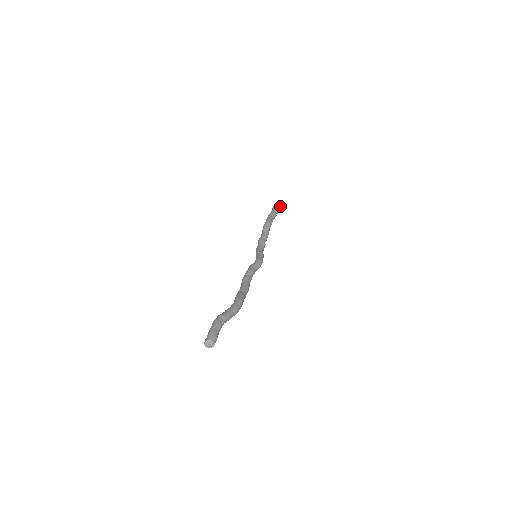
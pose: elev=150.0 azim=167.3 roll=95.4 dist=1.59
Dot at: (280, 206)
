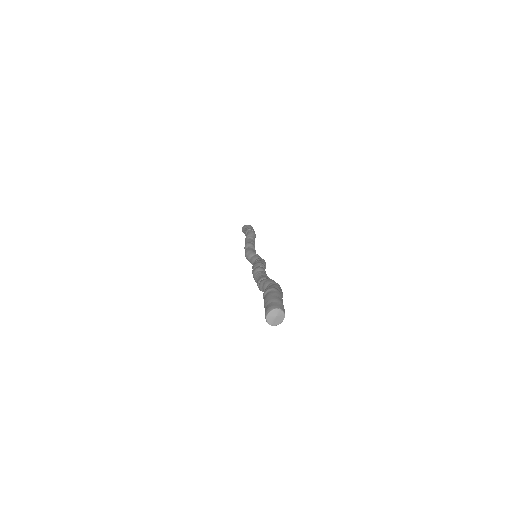
Dot at: occluded
